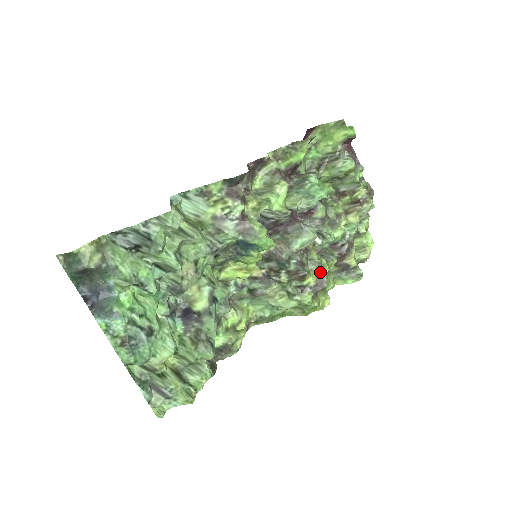
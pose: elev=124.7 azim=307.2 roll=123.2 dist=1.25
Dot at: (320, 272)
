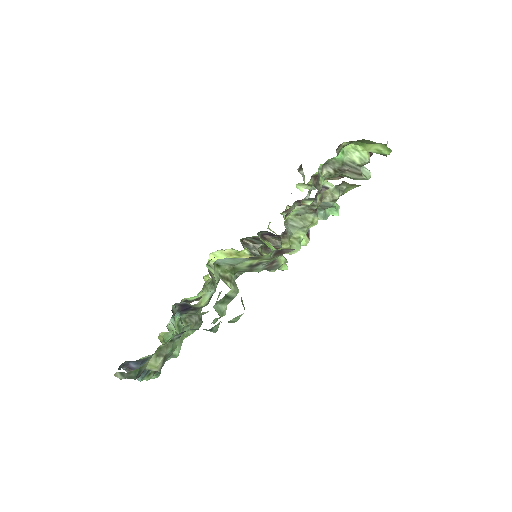
Dot at: occluded
